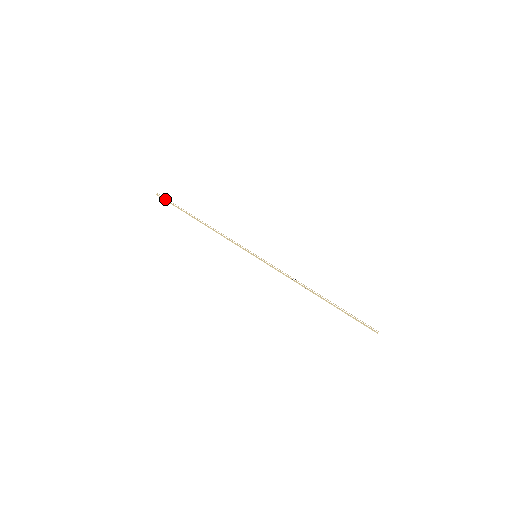
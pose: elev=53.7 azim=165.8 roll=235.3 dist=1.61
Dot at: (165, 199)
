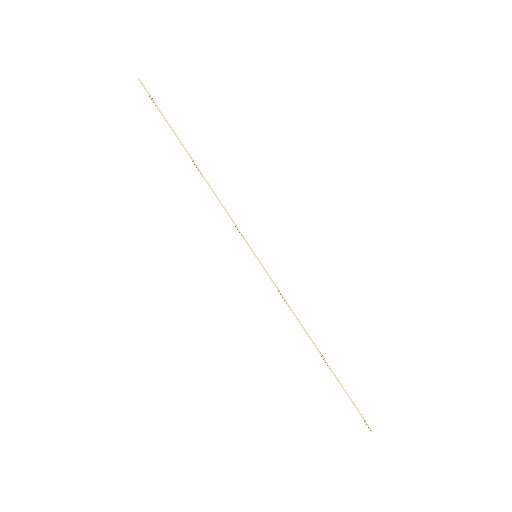
Dot at: occluded
